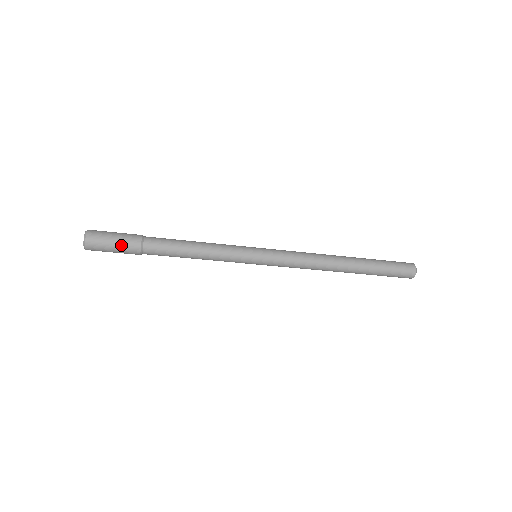
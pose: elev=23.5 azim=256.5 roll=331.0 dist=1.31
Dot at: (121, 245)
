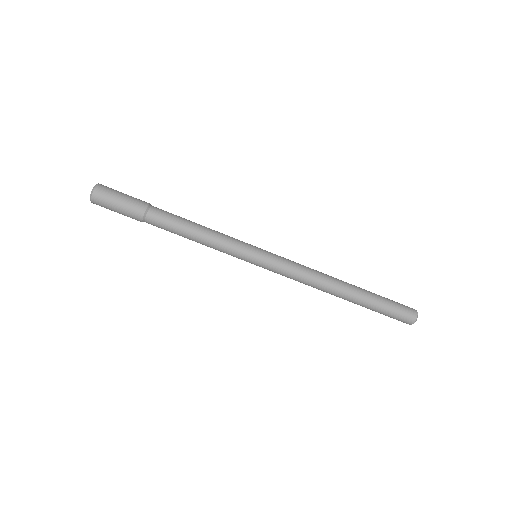
Dot at: (126, 205)
